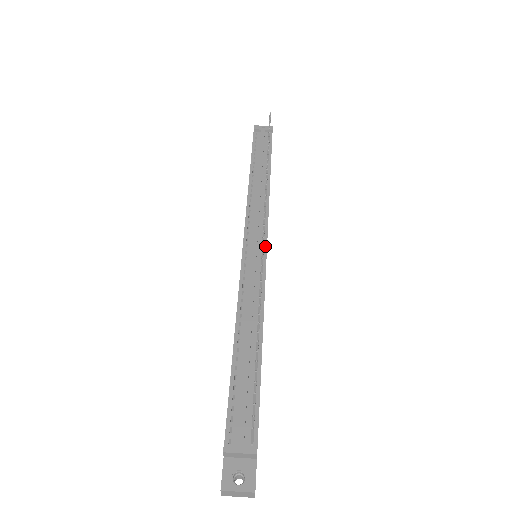
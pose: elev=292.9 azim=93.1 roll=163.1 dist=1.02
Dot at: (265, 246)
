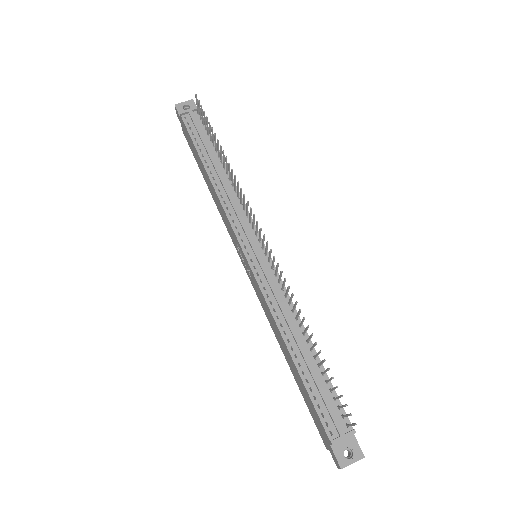
Dot at: (264, 247)
